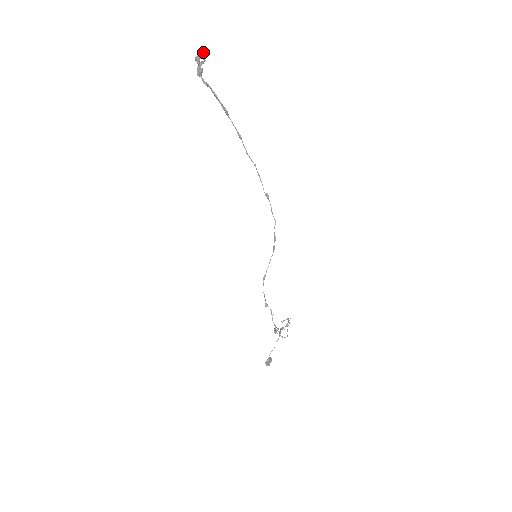
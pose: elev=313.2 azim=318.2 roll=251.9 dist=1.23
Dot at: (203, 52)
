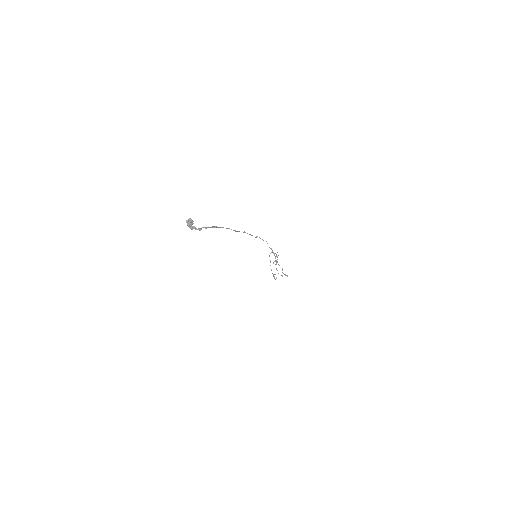
Dot at: (191, 220)
